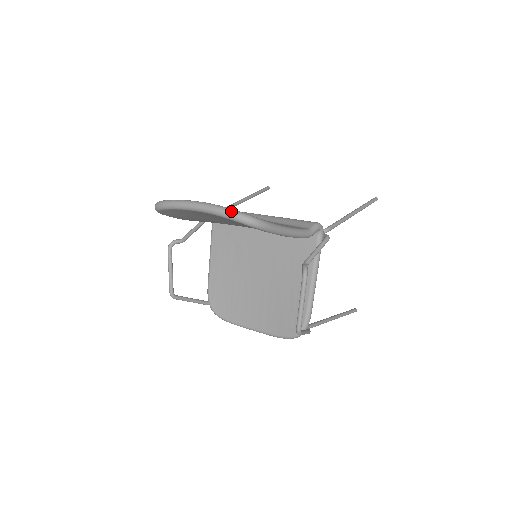
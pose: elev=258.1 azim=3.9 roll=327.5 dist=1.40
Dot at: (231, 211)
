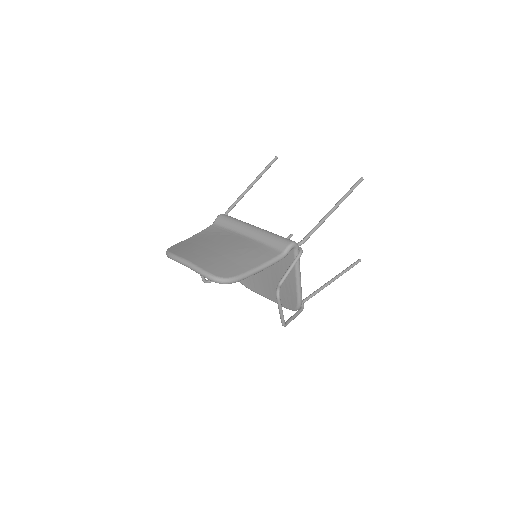
Dot at: (209, 276)
